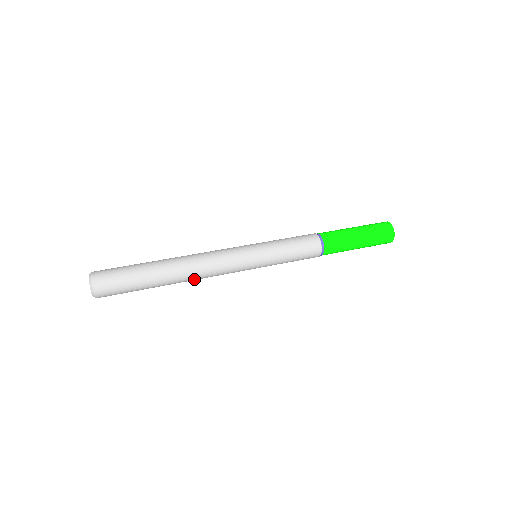
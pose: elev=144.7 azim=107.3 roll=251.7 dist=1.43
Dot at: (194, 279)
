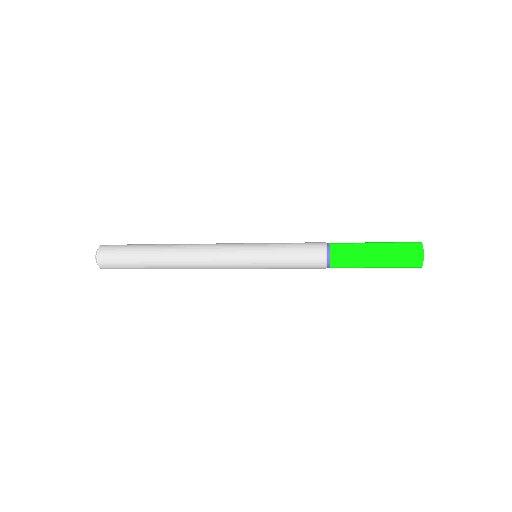
Dot at: (188, 267)
